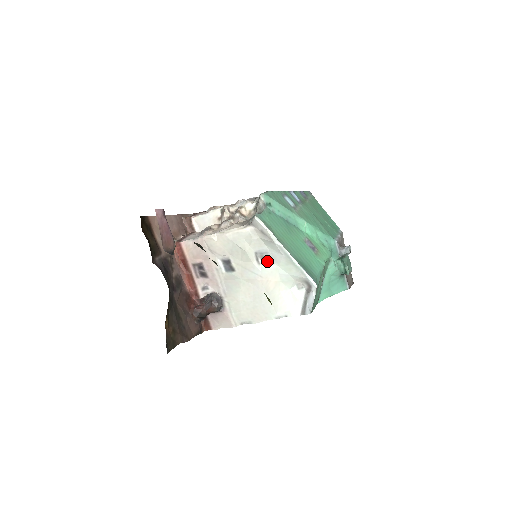
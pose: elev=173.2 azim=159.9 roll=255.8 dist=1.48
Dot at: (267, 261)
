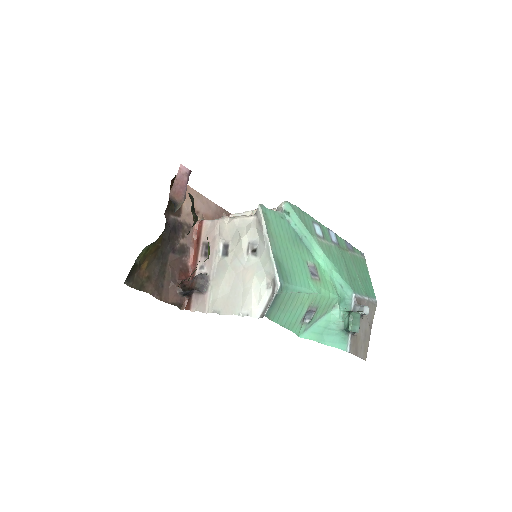
Dot at: (254, 253)
